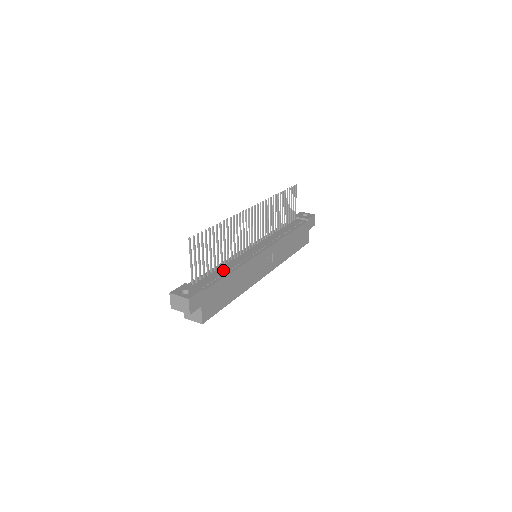
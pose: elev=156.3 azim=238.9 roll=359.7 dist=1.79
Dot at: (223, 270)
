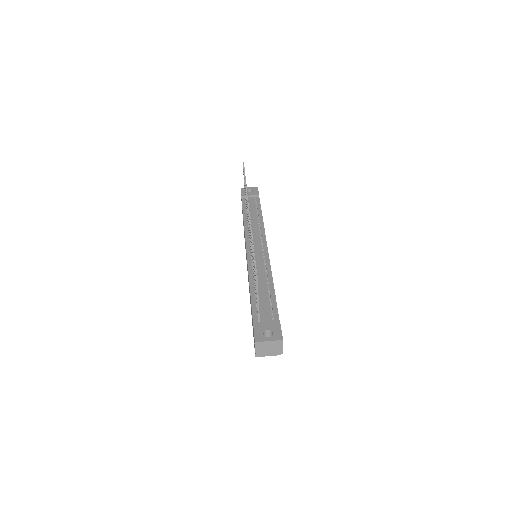
Dot at: (263, 289)
